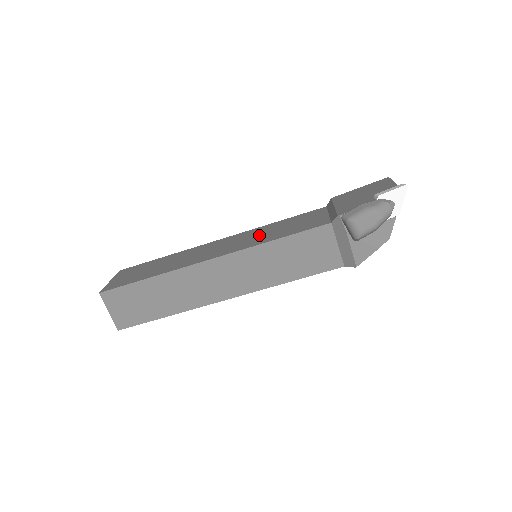
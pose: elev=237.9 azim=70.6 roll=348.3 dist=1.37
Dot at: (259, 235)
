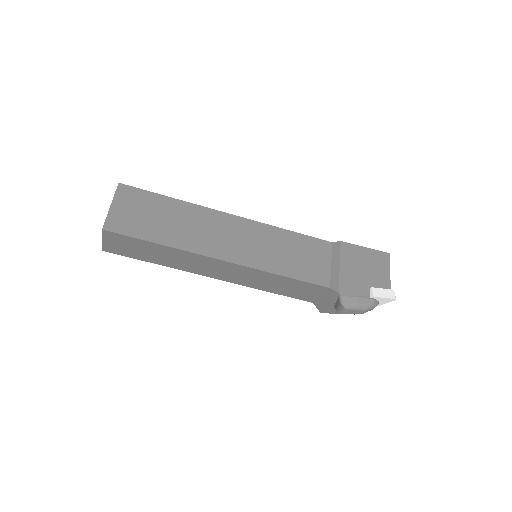
Dot at: (270, 248)
